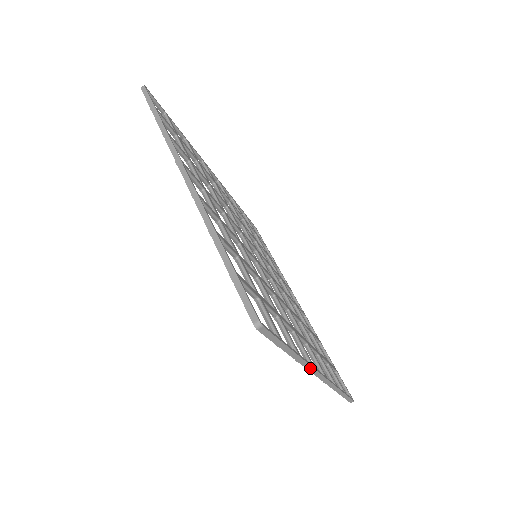
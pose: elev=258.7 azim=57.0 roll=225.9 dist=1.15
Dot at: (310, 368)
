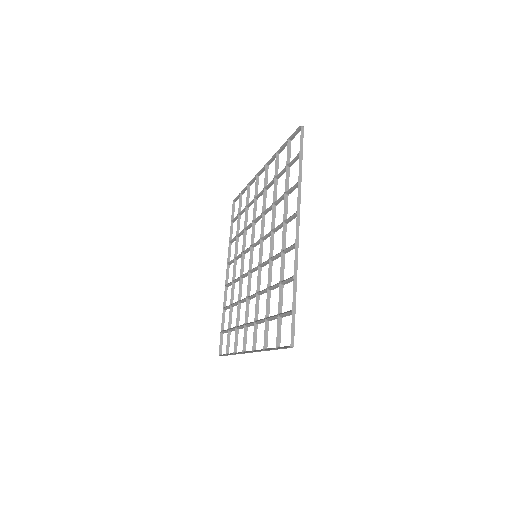
Dot at: (226, 291)
